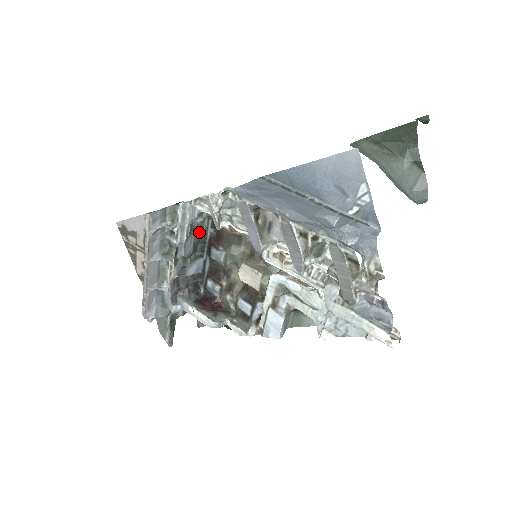
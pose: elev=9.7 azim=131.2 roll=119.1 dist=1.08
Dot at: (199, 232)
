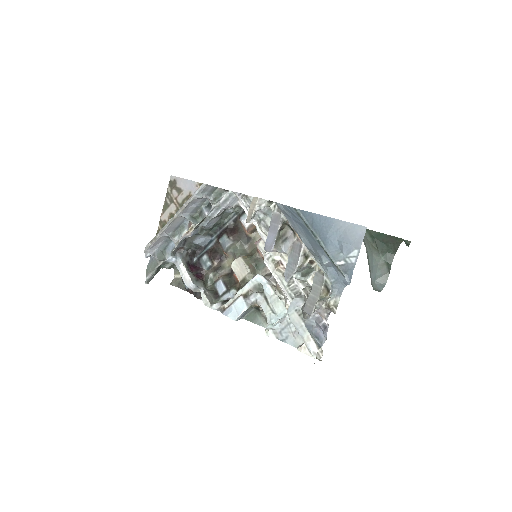
Dot at: (223, 218)
